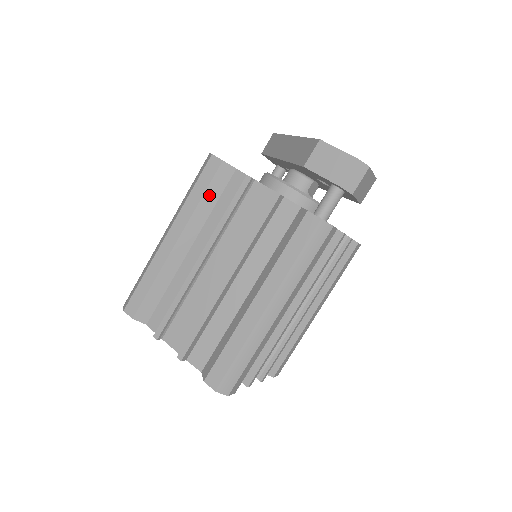
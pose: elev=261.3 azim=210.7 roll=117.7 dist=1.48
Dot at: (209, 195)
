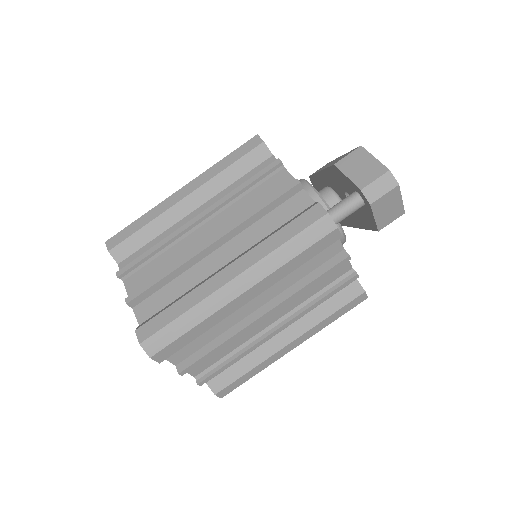
Dot at: (236, 167)
